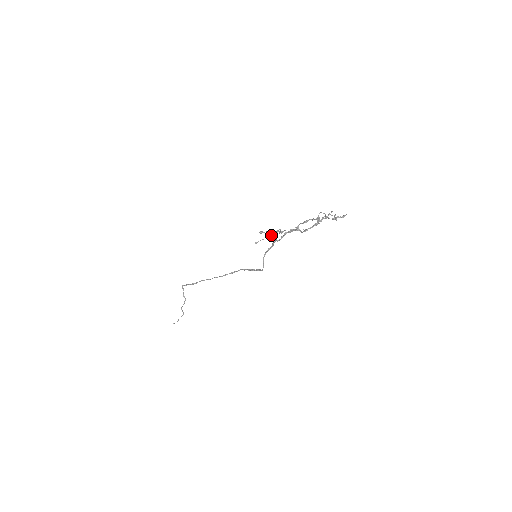
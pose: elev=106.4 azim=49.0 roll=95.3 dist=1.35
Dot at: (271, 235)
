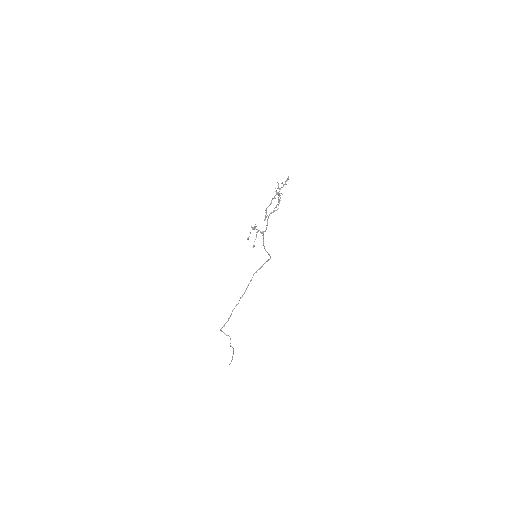
Dot at: occluded
